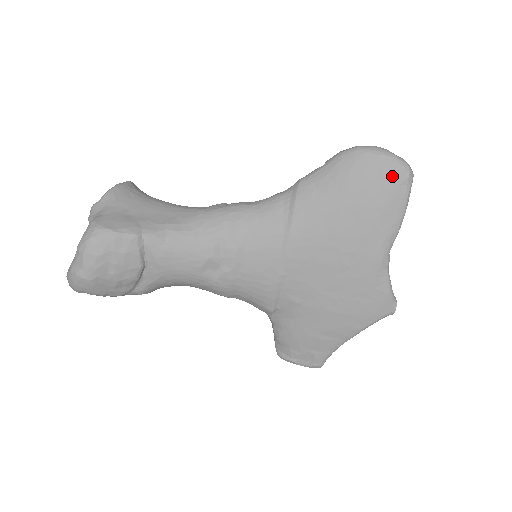
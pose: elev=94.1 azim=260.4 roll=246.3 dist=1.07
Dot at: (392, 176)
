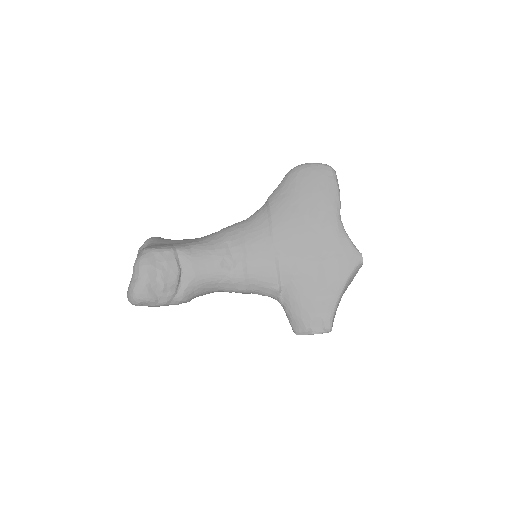
Dot at: (322, 173)
